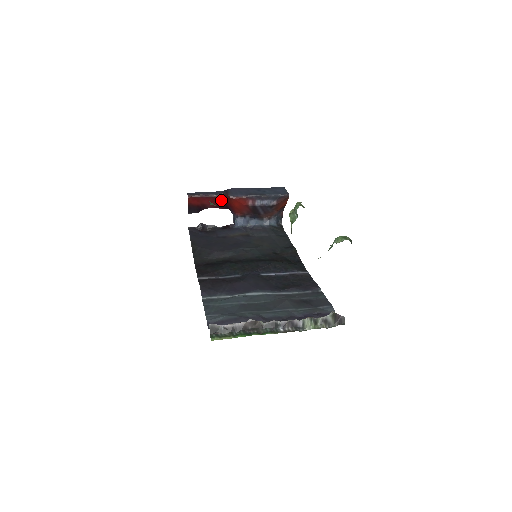
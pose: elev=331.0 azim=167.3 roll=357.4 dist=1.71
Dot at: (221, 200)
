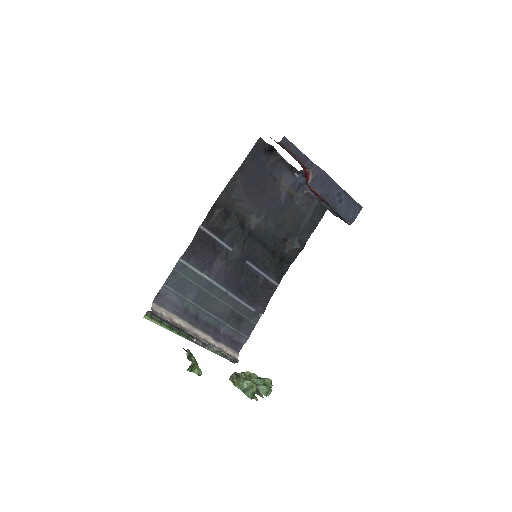
Dot at: (303, 168)
